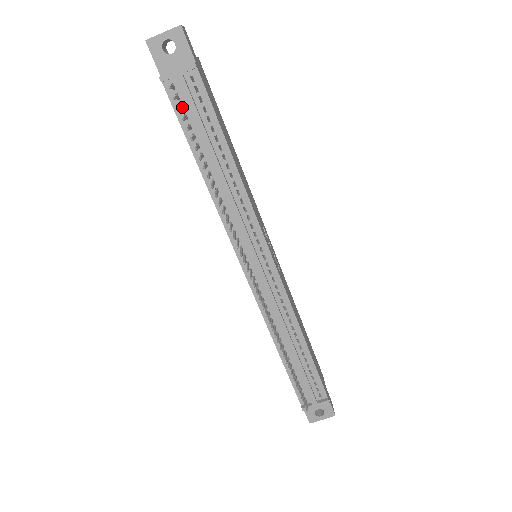
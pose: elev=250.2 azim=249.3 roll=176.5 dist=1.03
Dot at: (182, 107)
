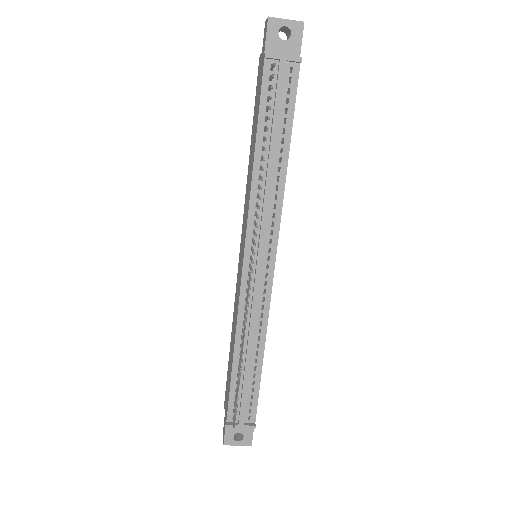
Dot at: occluded
